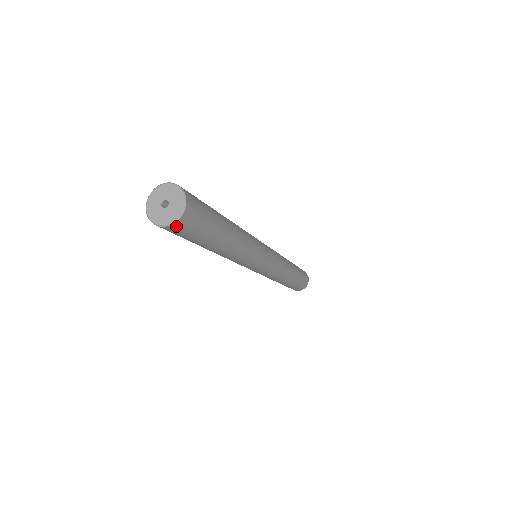
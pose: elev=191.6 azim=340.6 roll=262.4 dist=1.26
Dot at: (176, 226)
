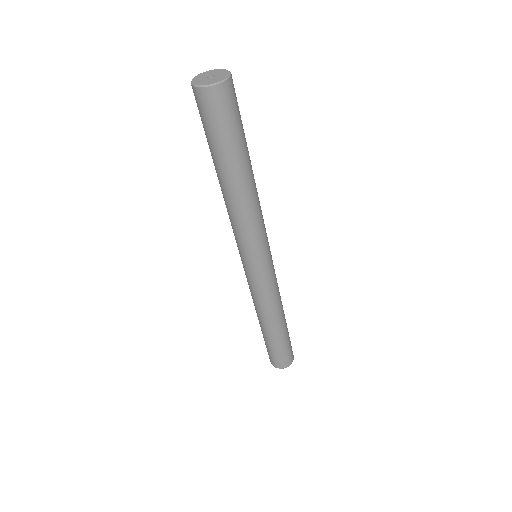
Dot at: (206, 94)
